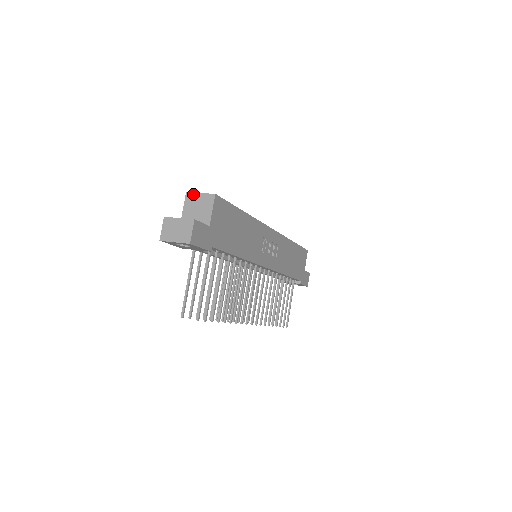
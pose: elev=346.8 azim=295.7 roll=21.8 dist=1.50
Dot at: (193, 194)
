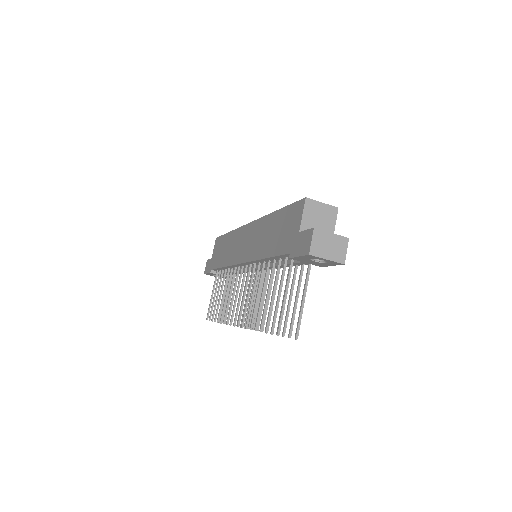
Dot at: (314, 201)
